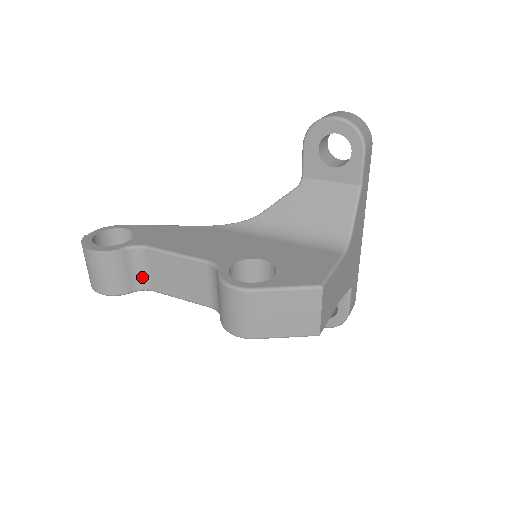
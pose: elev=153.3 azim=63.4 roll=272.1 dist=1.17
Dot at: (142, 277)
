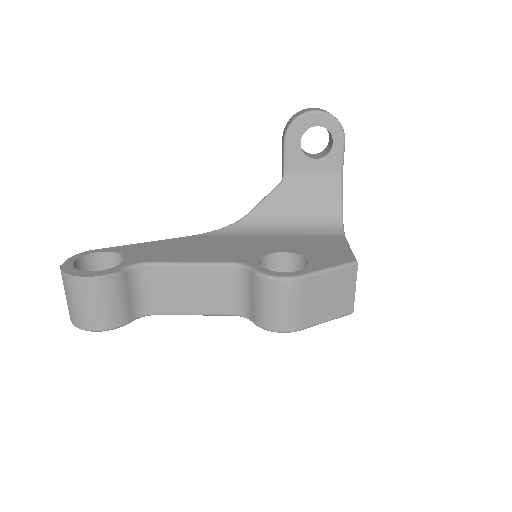
Dot at: (143, 301)
